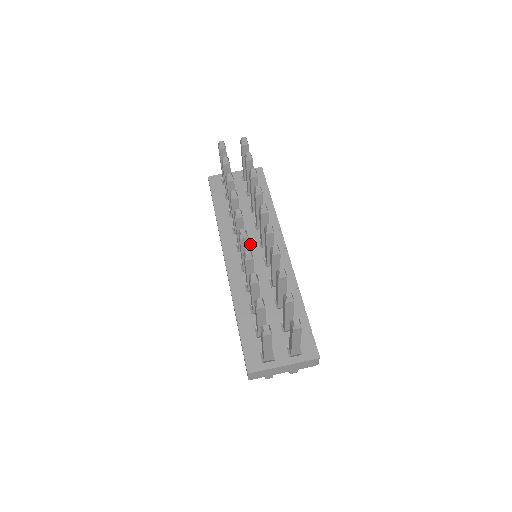
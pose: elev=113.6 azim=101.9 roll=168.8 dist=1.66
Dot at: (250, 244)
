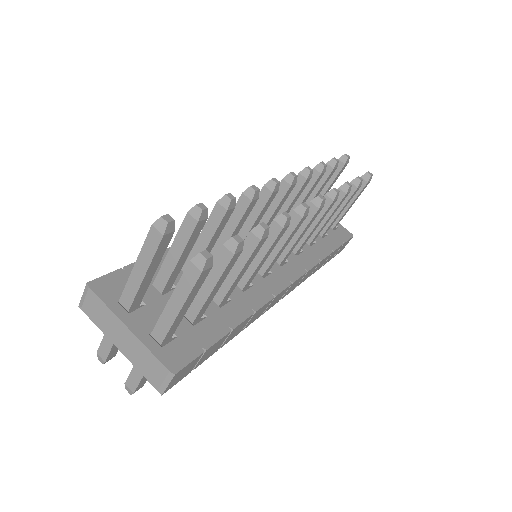
Dot at: occluded
